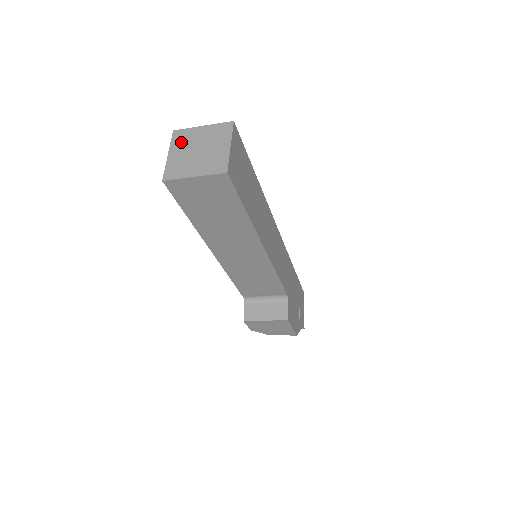
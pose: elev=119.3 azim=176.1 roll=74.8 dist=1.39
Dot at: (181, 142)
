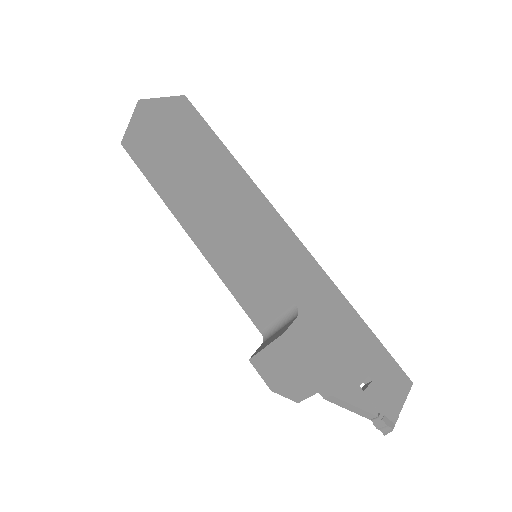
Dot at: occluded
